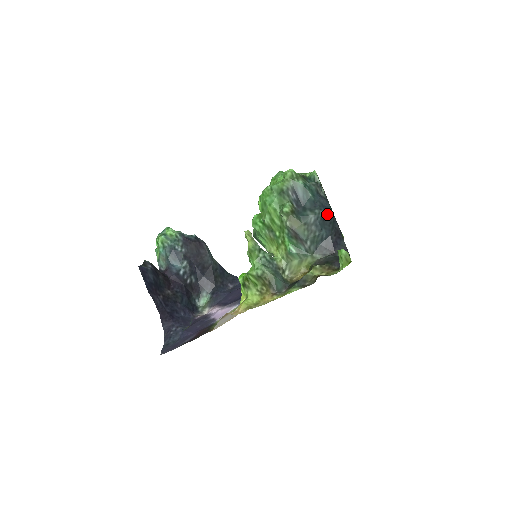
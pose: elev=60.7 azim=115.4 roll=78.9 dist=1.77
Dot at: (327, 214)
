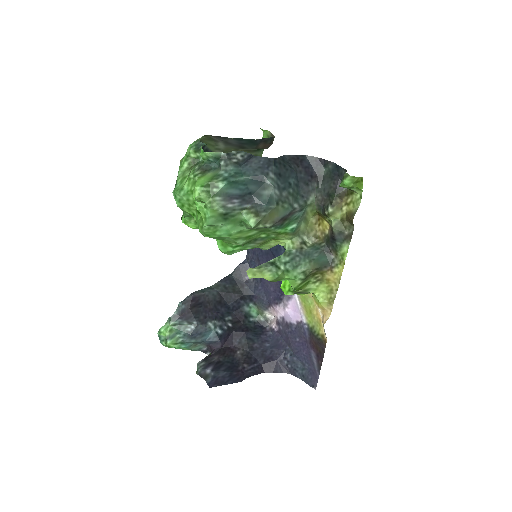
Dot at: (274, 167)
